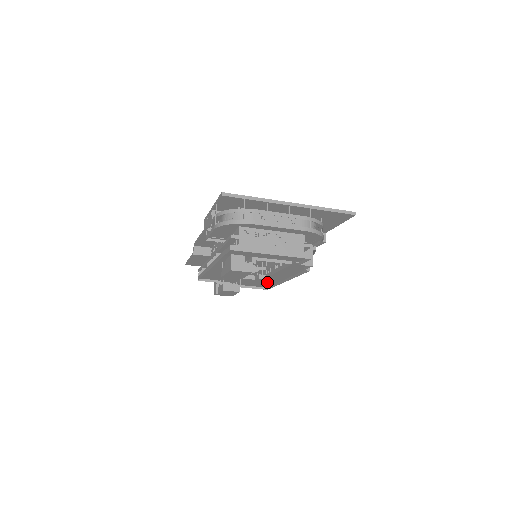
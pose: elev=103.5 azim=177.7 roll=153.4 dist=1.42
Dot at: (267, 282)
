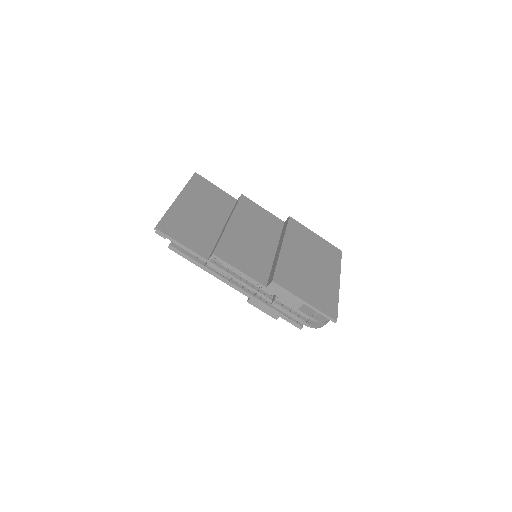
Dot at: occluded
